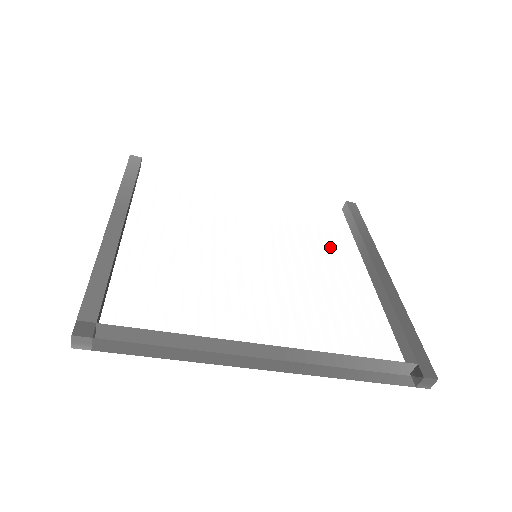
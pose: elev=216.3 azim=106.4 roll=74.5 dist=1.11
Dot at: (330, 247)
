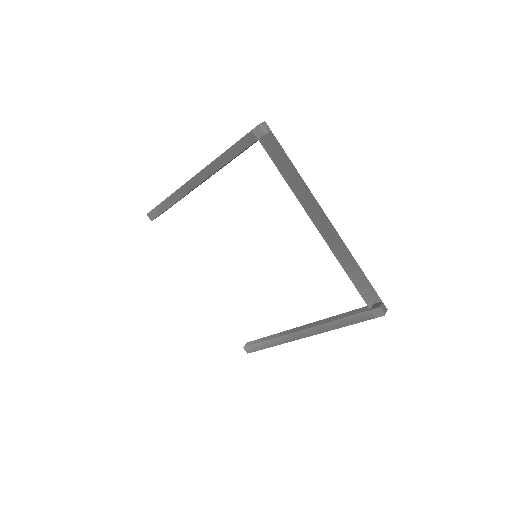
Dot at: (269, 314)
